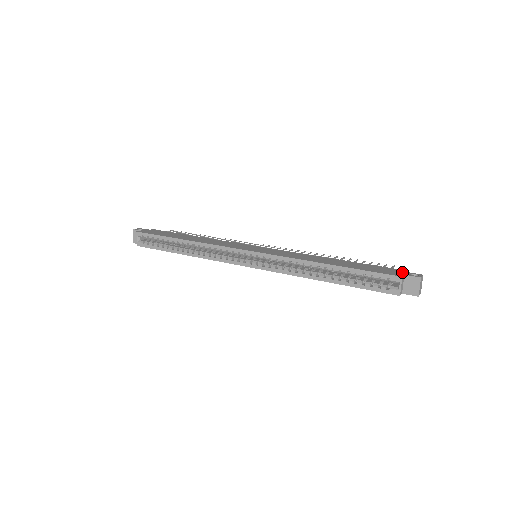
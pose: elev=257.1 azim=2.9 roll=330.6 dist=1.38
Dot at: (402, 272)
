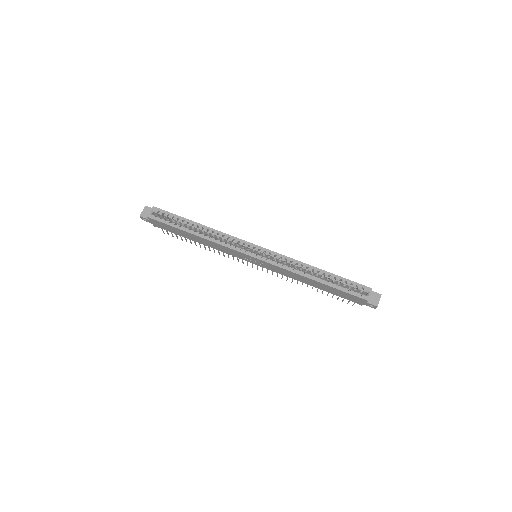
Dot at: occluded
